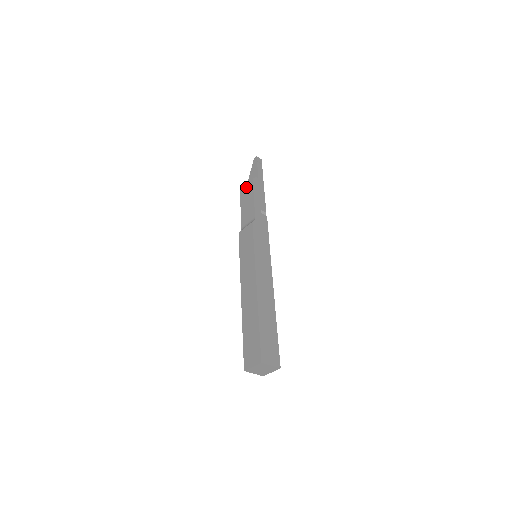
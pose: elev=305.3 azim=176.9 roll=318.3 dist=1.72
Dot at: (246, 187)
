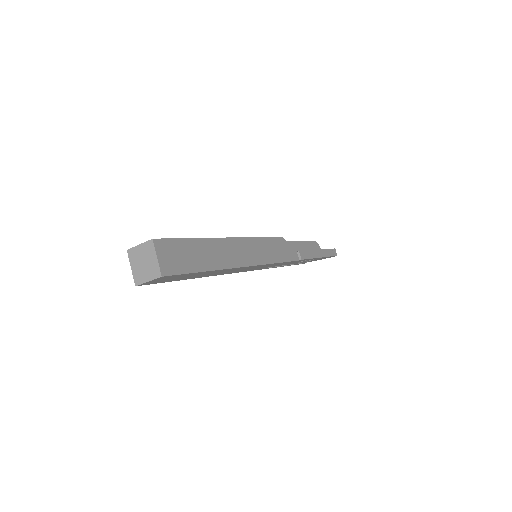
Dot at: occluded
